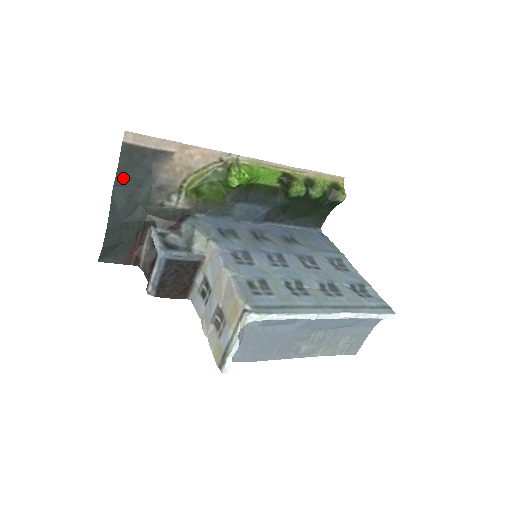
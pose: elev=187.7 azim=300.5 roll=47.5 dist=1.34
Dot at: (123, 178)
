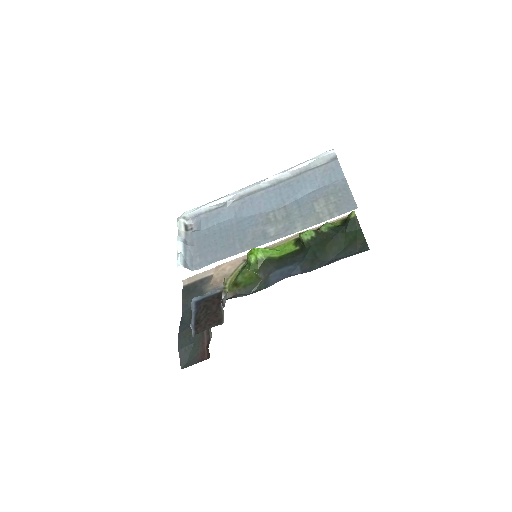
Dot at: (187, 303)
